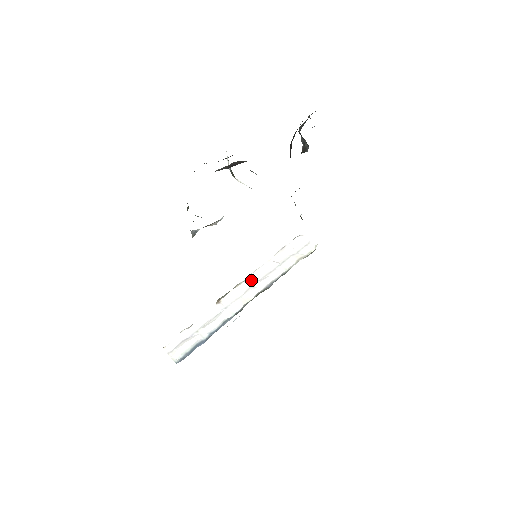
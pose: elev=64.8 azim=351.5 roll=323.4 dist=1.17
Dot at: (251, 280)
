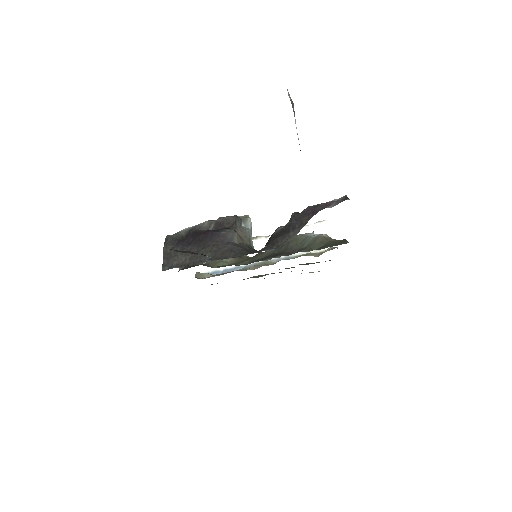
Dot at: occluded
